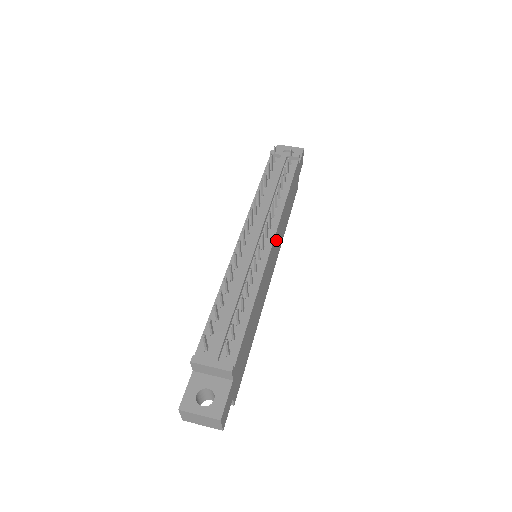
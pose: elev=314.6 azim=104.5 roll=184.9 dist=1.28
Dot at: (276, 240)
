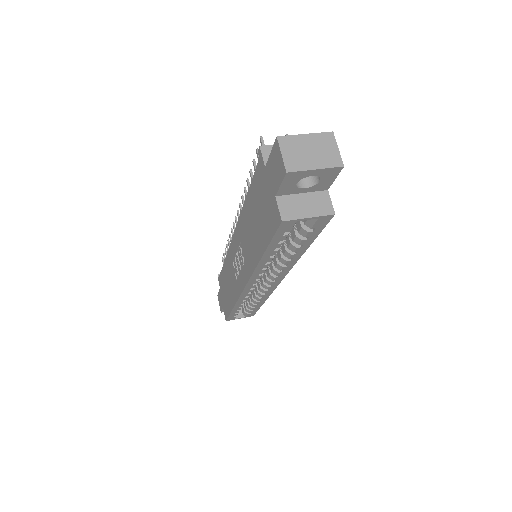
Dot at: occluded
